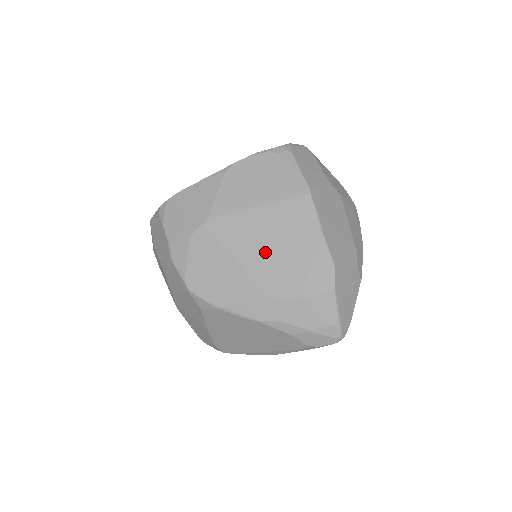
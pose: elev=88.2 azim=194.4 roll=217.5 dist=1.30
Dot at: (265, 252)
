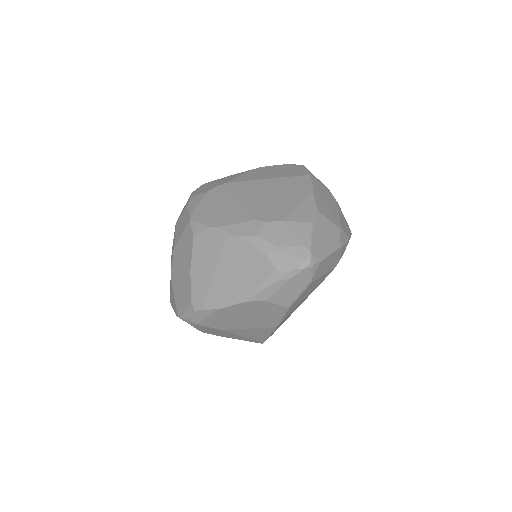
Dot at: (263, 198)
